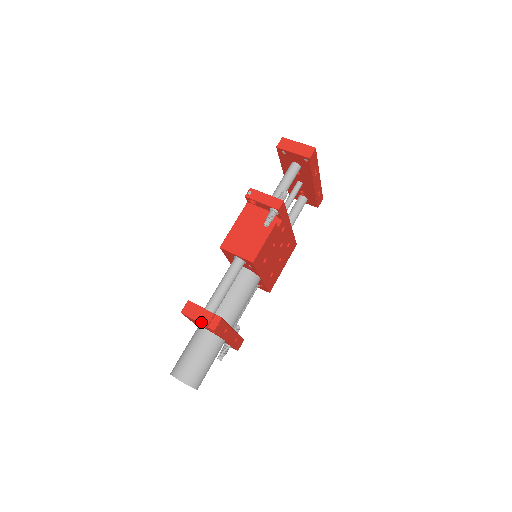
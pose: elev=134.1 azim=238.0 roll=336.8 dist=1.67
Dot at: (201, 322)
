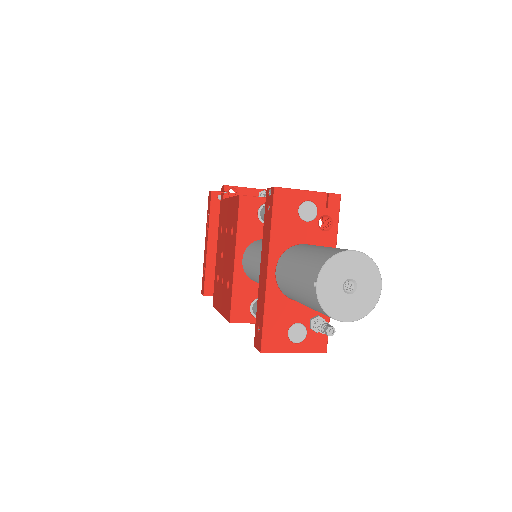
Dot at: (314, 191)
